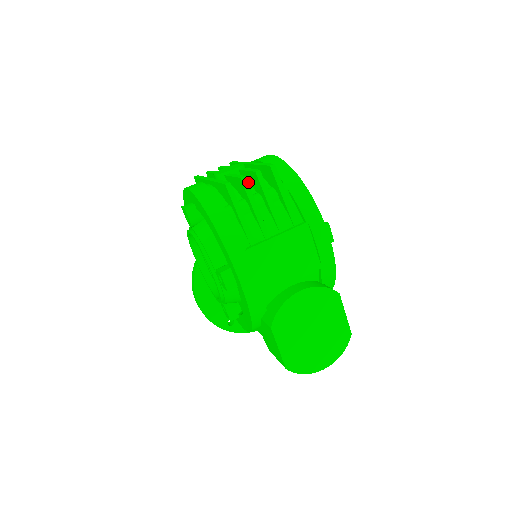
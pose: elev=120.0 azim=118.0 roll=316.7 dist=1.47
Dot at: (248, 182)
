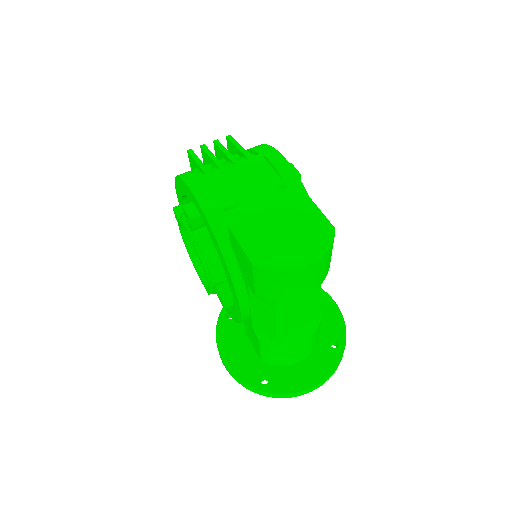
Dot at: occluded
